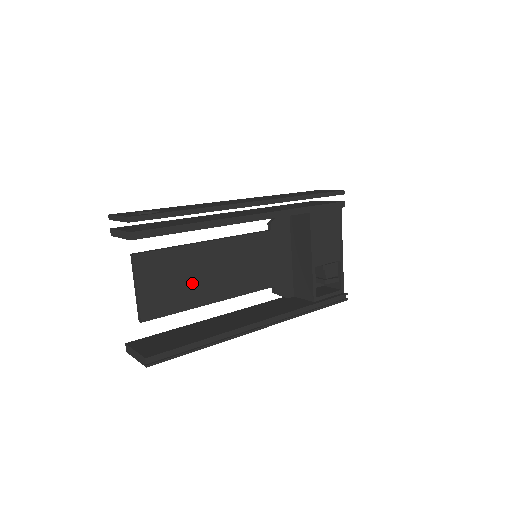
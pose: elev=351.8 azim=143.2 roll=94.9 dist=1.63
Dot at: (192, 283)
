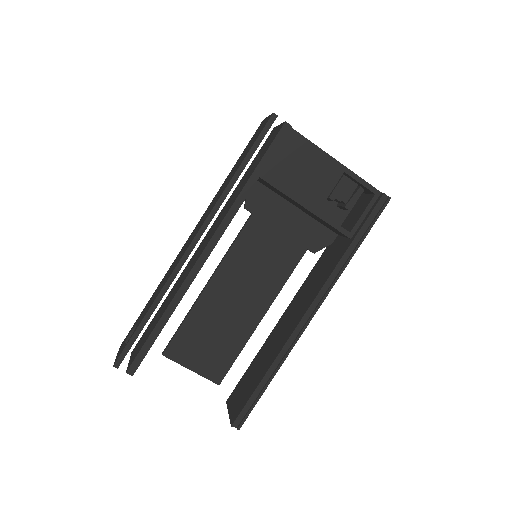
Dot at: (228, 325)
